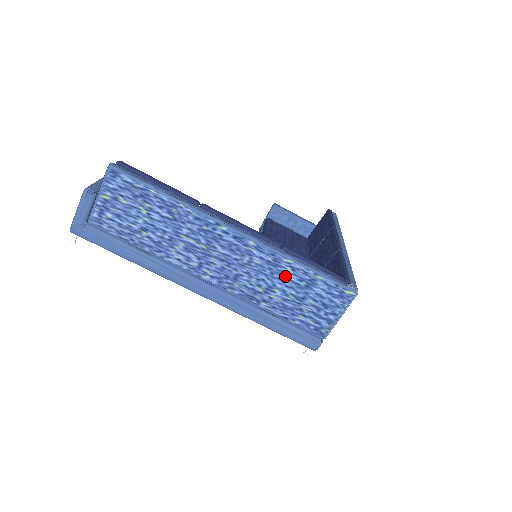
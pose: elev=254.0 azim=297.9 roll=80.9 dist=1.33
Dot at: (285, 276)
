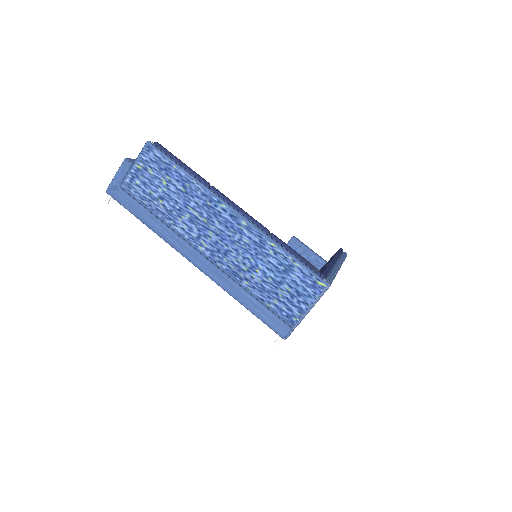
Dot at: (267, 258)
